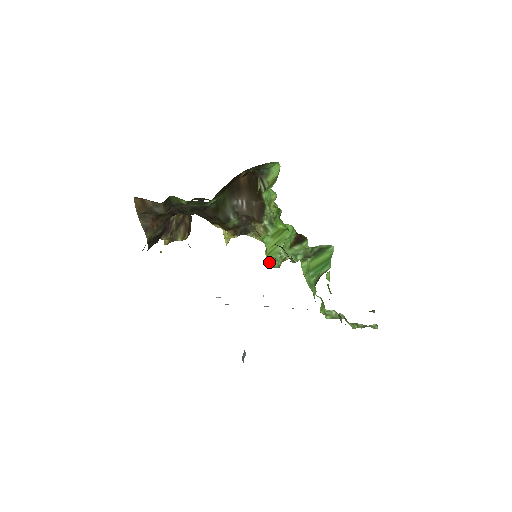
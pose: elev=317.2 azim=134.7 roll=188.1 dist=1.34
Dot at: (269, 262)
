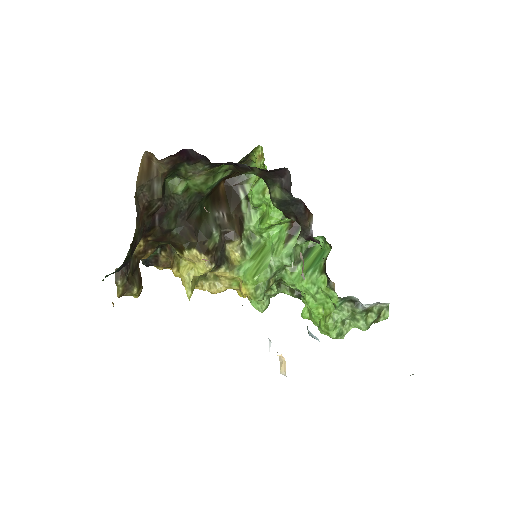
Dot at: (250, 297)
